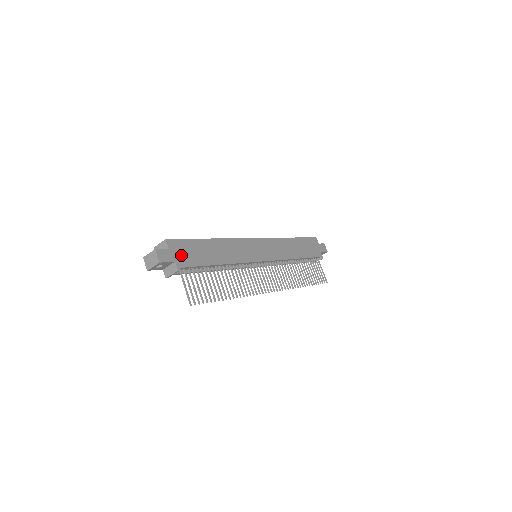
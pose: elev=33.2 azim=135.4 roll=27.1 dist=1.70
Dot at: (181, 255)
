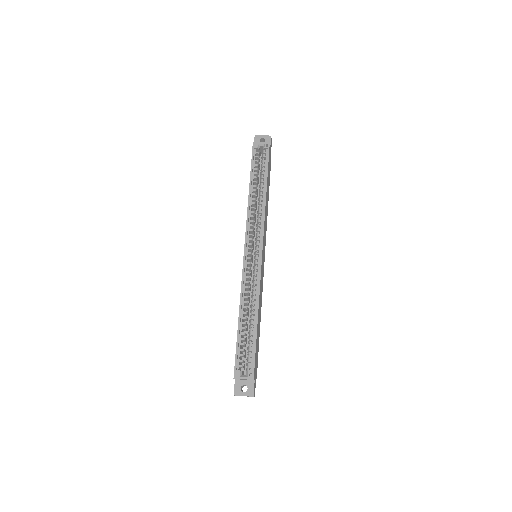
Dot at: (256, 368)
